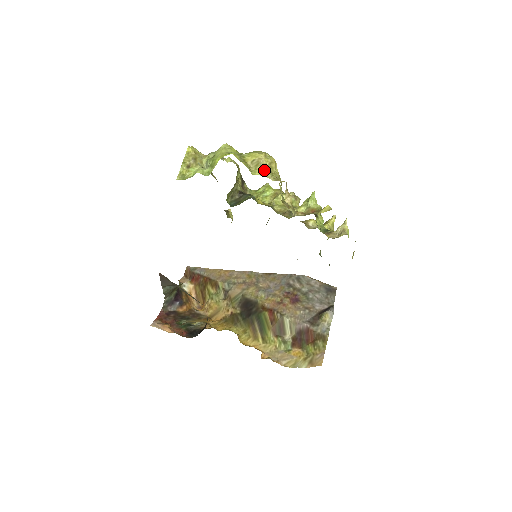
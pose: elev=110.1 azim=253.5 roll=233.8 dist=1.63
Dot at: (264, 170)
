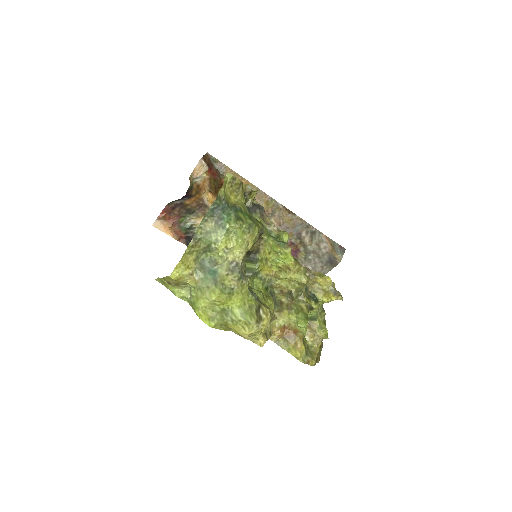
Dot at: occluded
